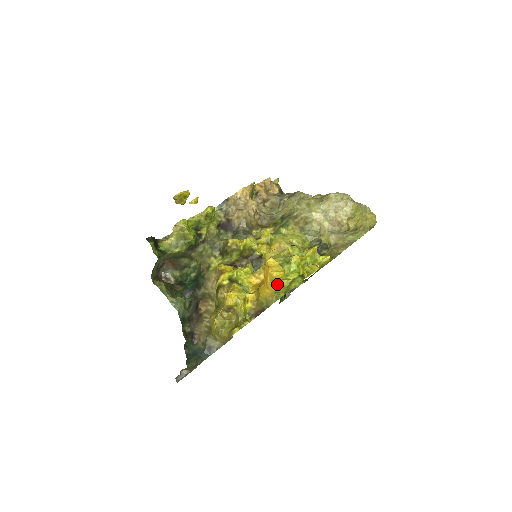
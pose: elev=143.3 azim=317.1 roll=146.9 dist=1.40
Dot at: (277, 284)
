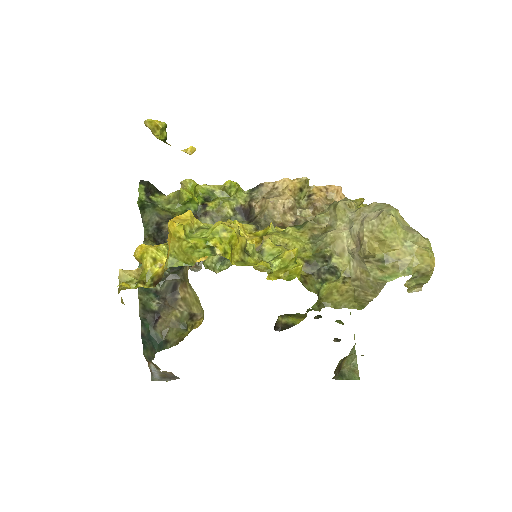
Dot at: (175, 243)
